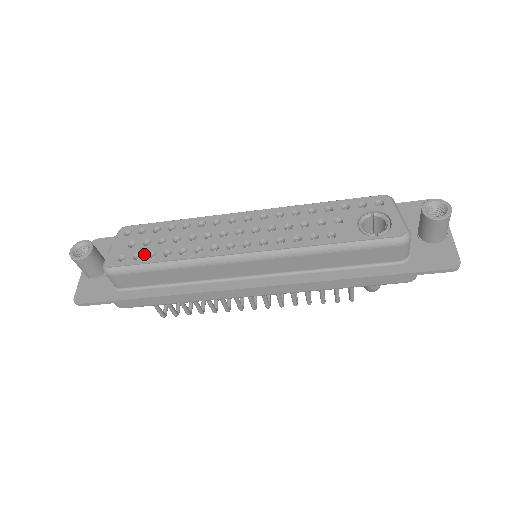
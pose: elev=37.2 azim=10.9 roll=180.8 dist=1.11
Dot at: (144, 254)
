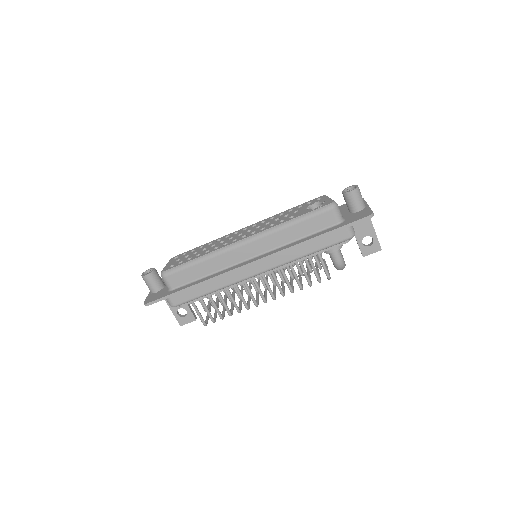
Dot at: (185, 260)
